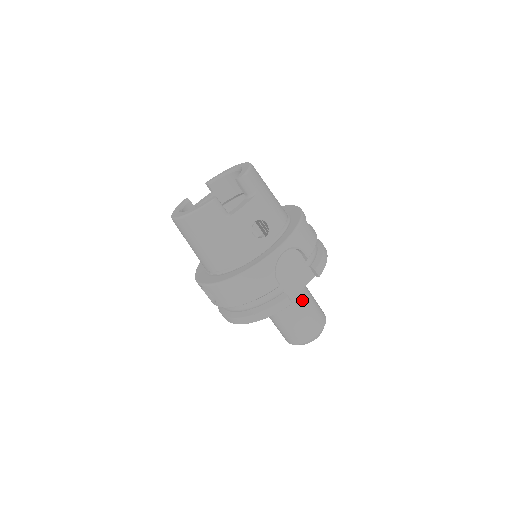
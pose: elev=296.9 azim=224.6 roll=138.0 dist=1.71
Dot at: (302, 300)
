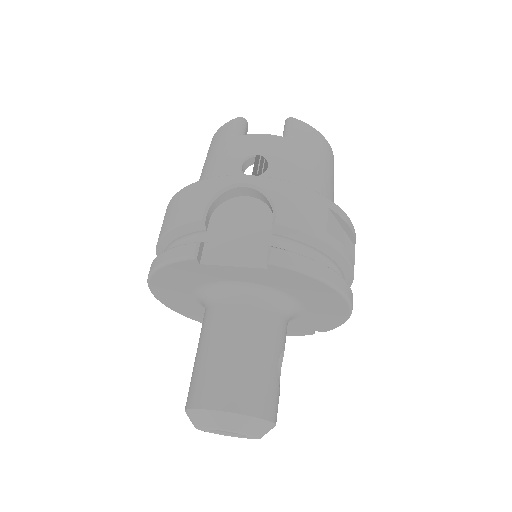
Dot at: (243, 331)
